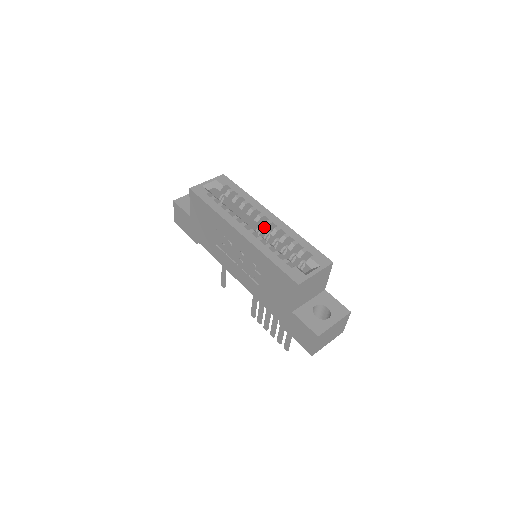
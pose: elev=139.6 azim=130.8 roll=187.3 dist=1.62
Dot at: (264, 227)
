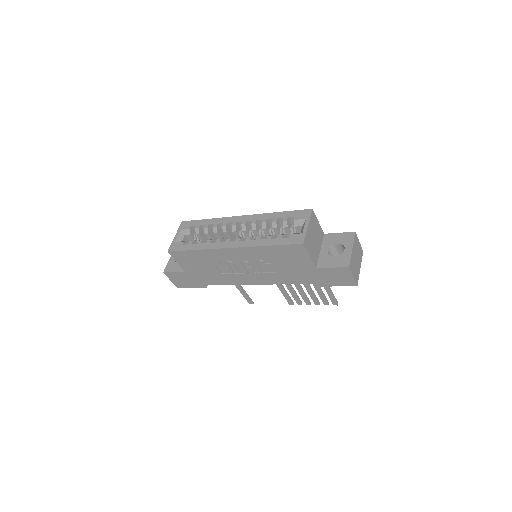
Dot at: (244, 230)
